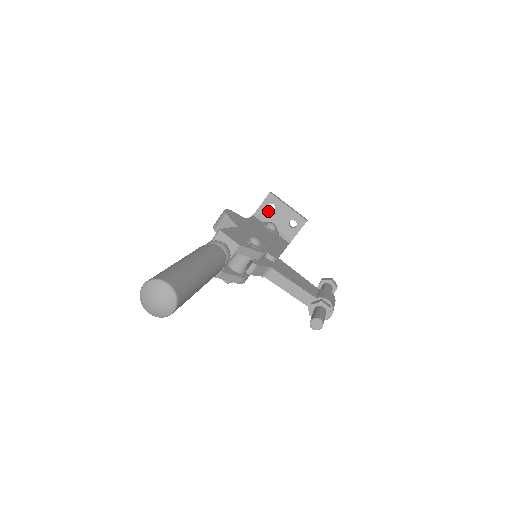
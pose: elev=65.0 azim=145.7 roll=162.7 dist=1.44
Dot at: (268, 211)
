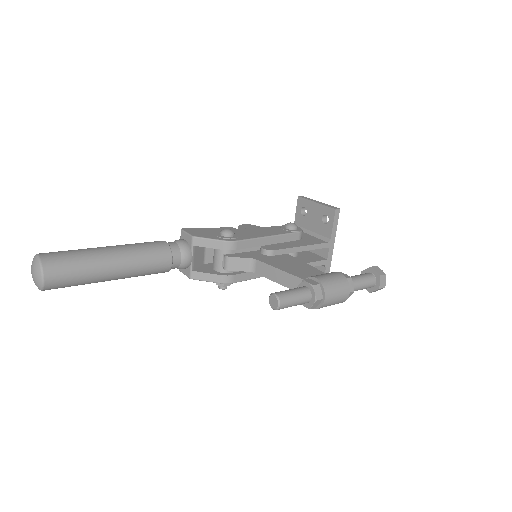
Dot at: (303, 217)
